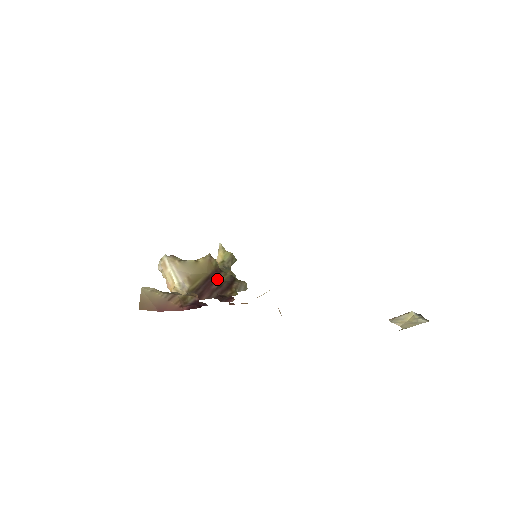
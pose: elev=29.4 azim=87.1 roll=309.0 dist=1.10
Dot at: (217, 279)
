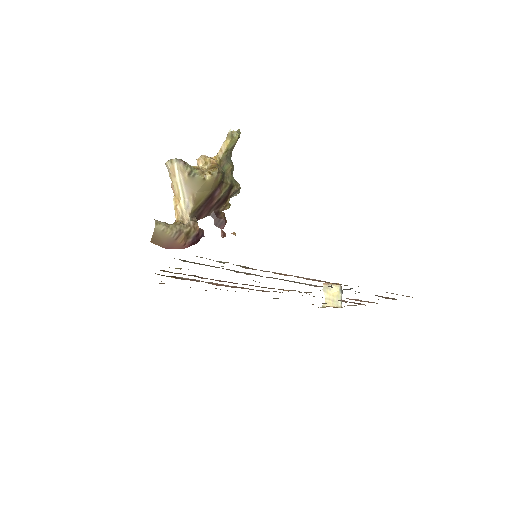
Dot at: (217, 195)
